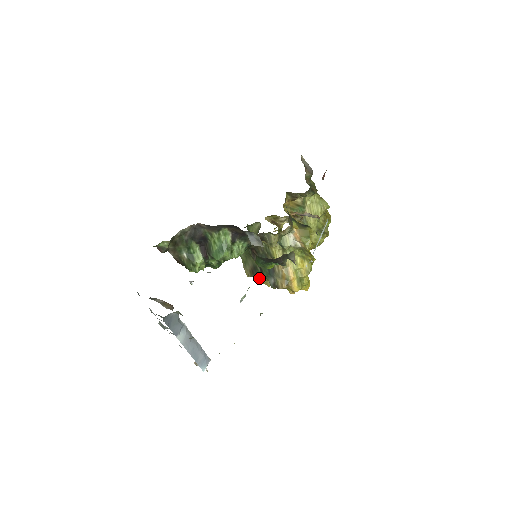
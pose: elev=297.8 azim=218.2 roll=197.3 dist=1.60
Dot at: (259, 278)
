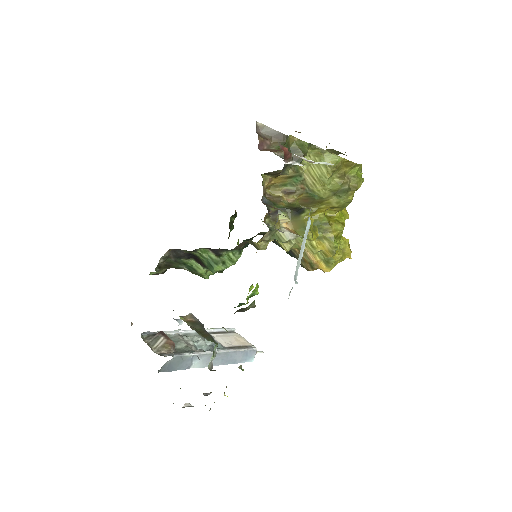
Dot at: occluded
